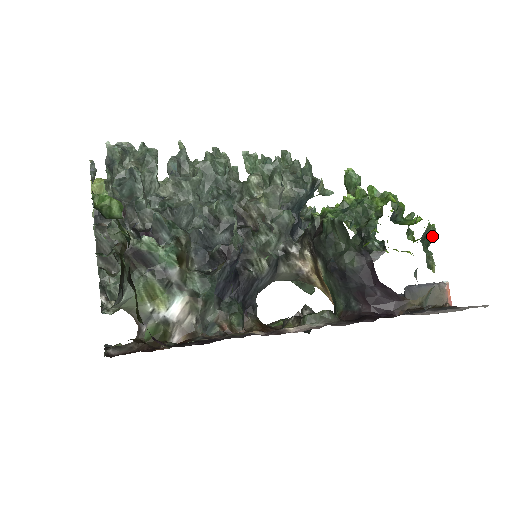
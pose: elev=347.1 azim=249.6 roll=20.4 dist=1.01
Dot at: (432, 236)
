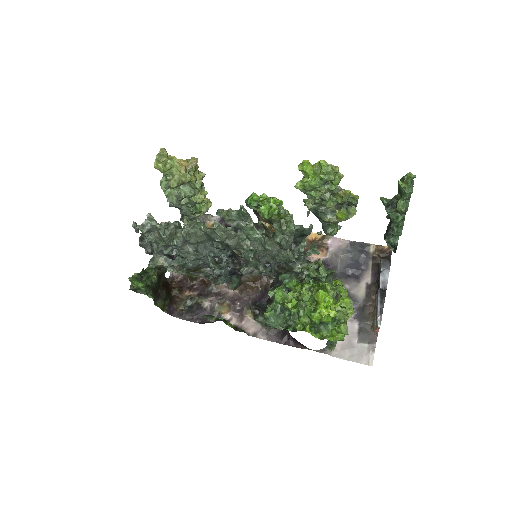
Dot at: occluded
